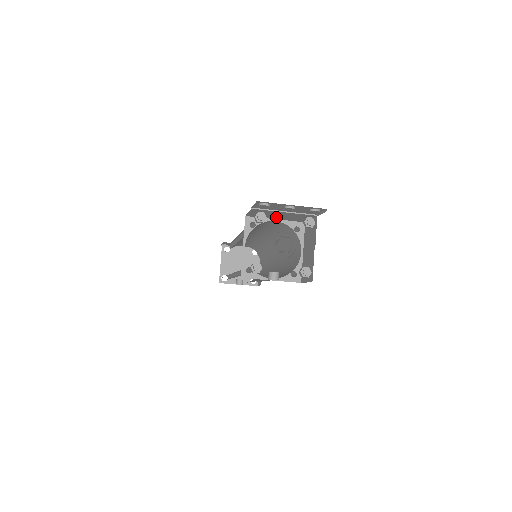
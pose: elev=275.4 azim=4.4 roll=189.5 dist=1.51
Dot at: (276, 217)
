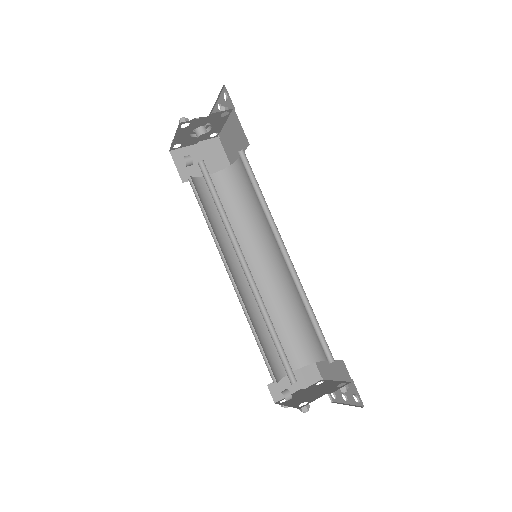
Dot at: (237, 150)
